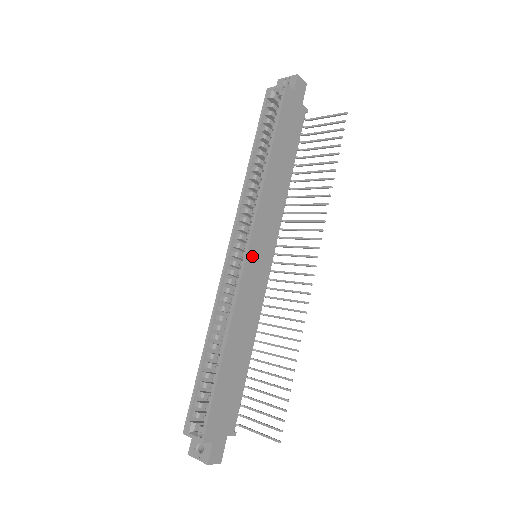
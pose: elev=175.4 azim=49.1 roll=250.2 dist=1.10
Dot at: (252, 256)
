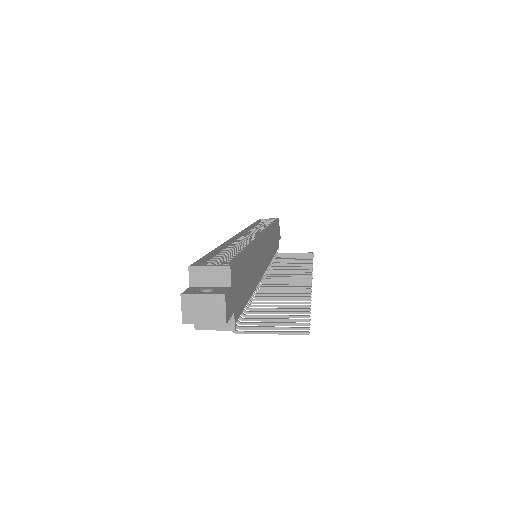
Dot at: (263, 241)
